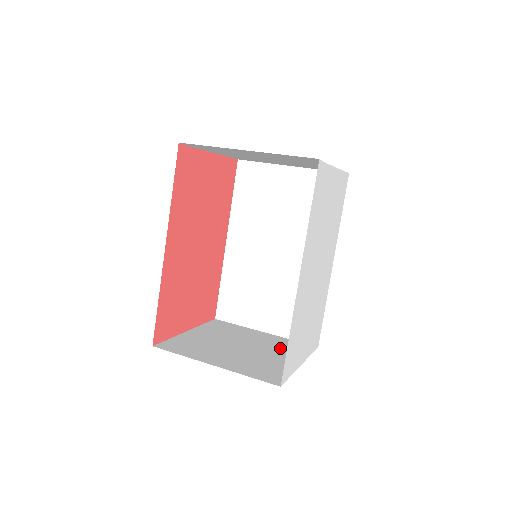
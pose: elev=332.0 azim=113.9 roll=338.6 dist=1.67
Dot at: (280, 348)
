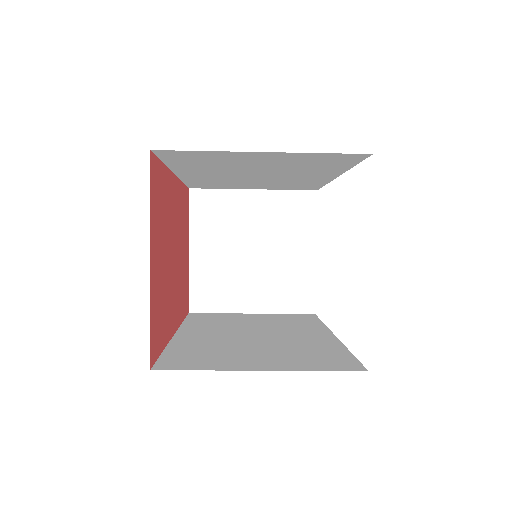
Dot at: occluded
